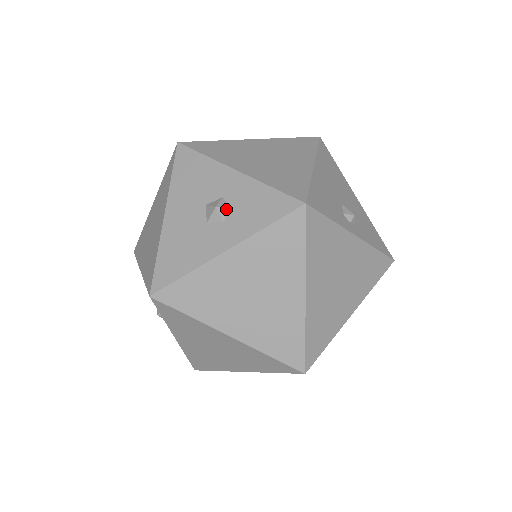
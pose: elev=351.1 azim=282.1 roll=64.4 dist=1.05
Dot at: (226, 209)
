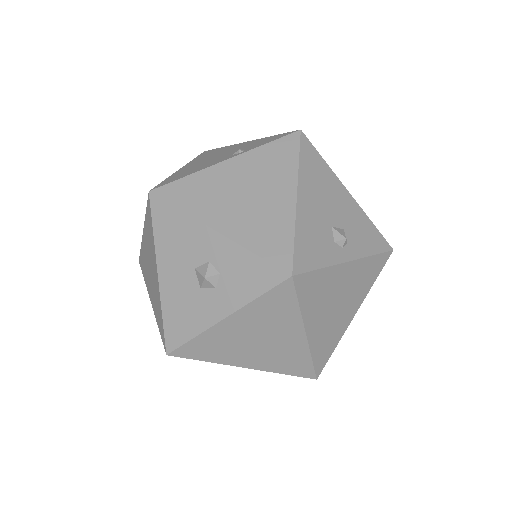
Dot at: (215, 277)
